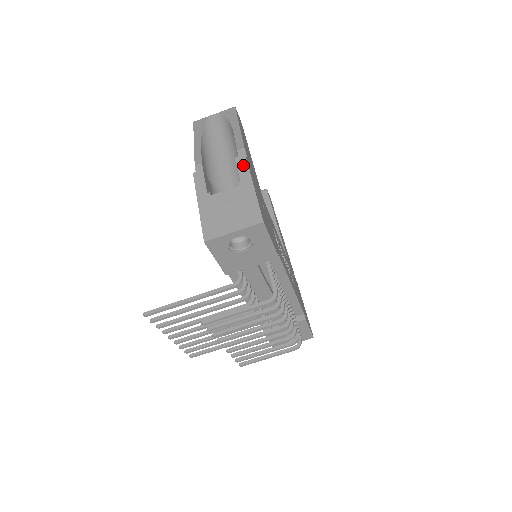
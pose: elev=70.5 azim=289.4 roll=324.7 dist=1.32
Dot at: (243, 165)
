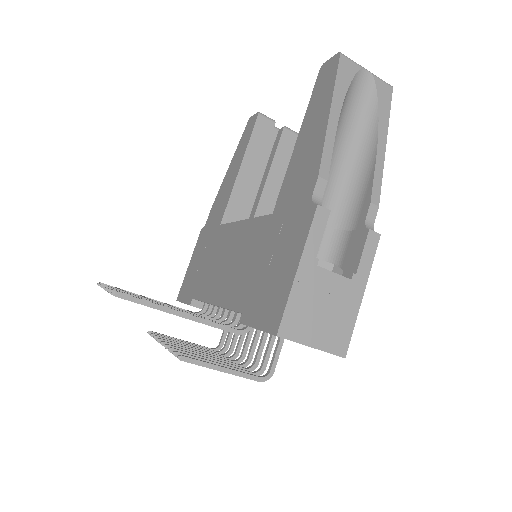
Dot at: (371, 251)
